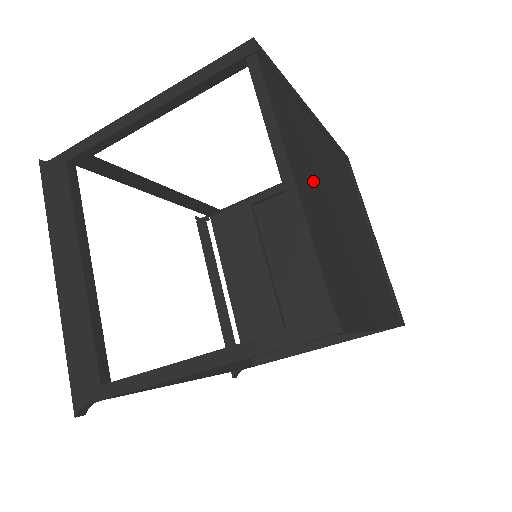
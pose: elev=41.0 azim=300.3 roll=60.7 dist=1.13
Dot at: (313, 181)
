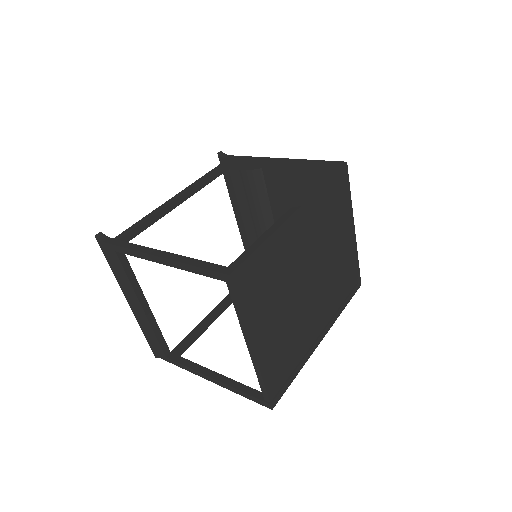
Dot at: (276, 313)
